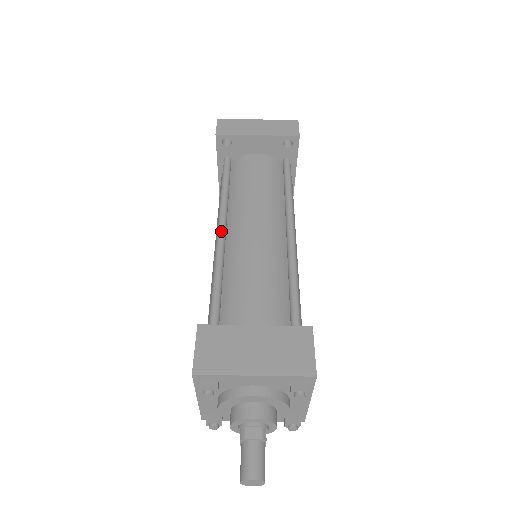
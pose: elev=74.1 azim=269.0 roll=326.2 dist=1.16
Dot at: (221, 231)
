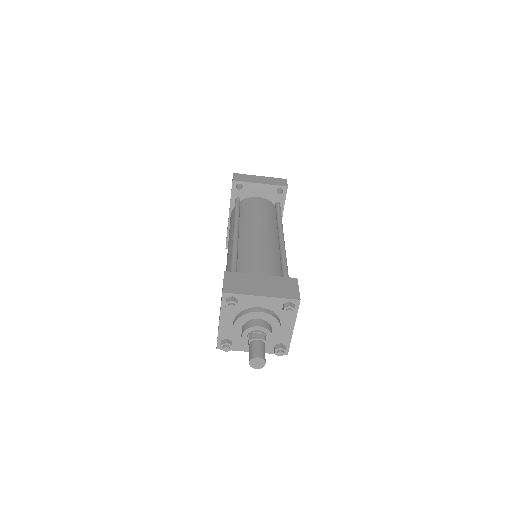
Dot at: (236, 232)
